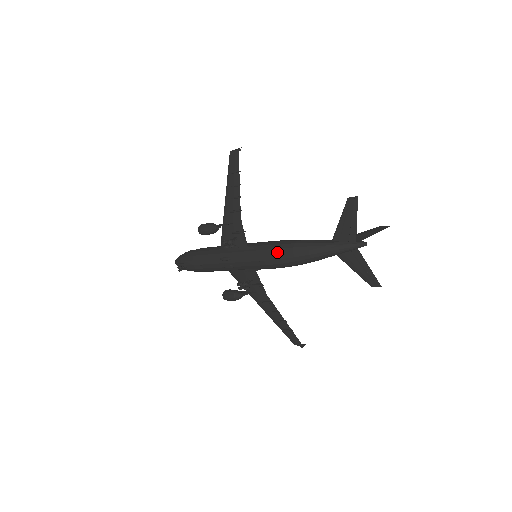
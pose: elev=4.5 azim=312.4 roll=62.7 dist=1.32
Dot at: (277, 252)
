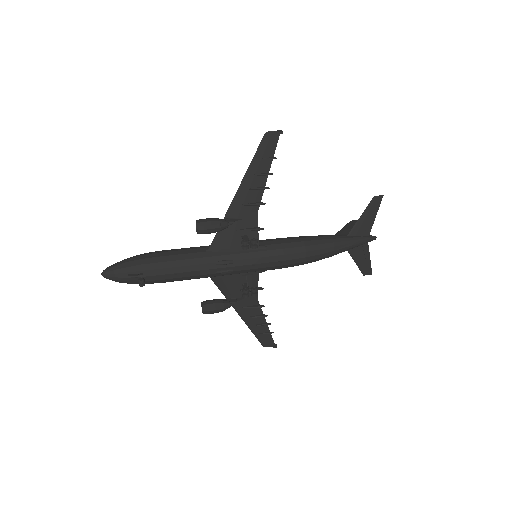
Dot at: (302, 250)
